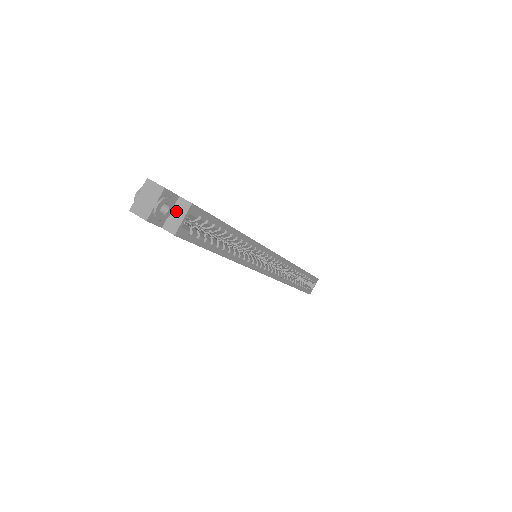
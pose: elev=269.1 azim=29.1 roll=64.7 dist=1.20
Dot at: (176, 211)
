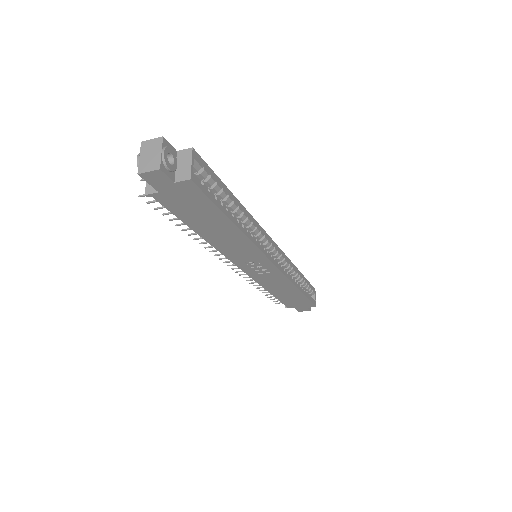
Dot at: (181, 162)
